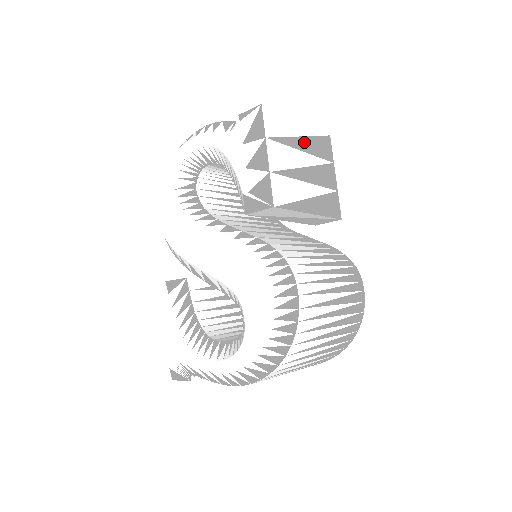
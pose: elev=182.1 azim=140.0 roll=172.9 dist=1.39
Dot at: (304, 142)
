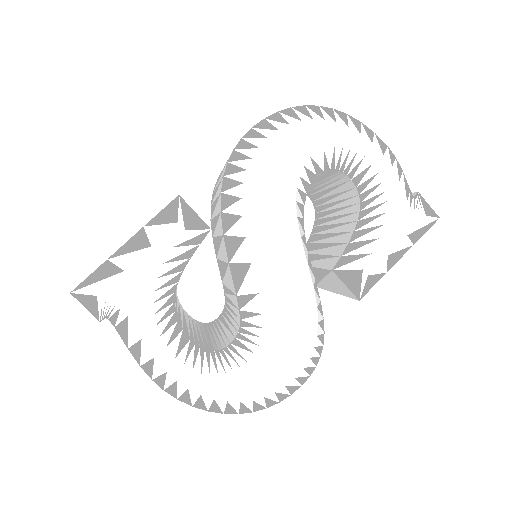
Dot at: occluded
